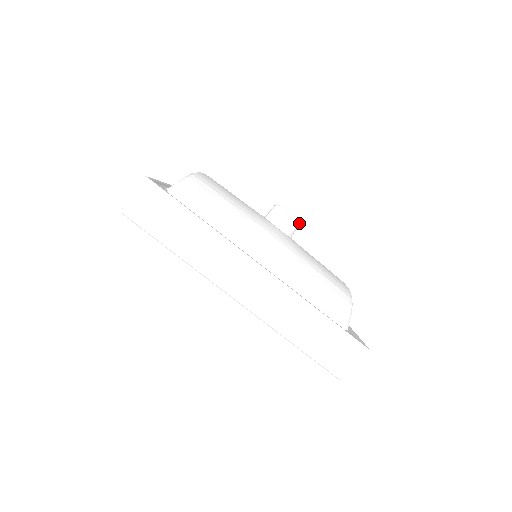
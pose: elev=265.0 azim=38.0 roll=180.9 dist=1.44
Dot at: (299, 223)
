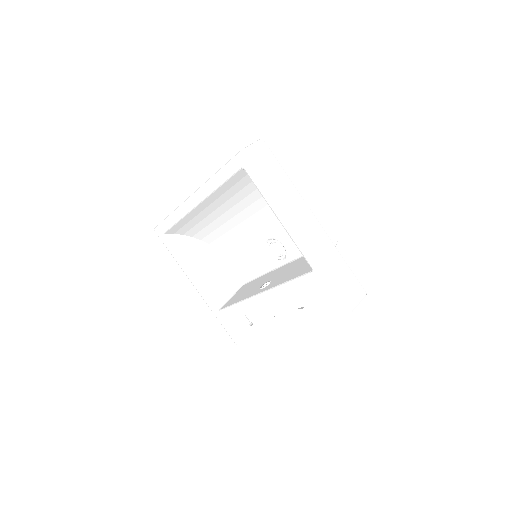
Dot at: occluded
